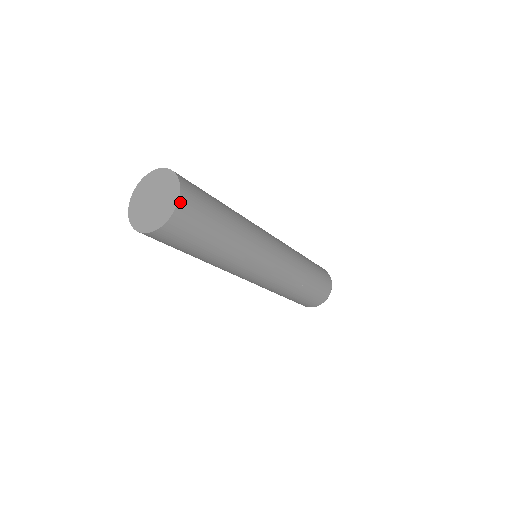
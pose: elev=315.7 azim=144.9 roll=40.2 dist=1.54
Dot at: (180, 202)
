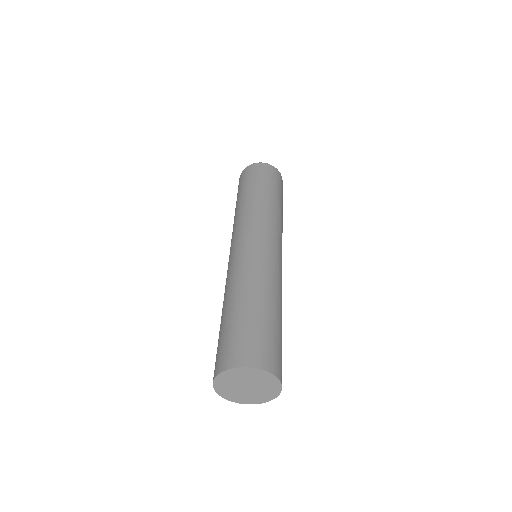
Dot at: (278, 377)
